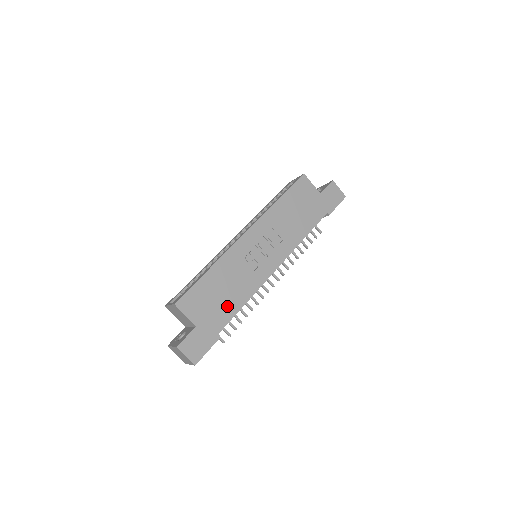
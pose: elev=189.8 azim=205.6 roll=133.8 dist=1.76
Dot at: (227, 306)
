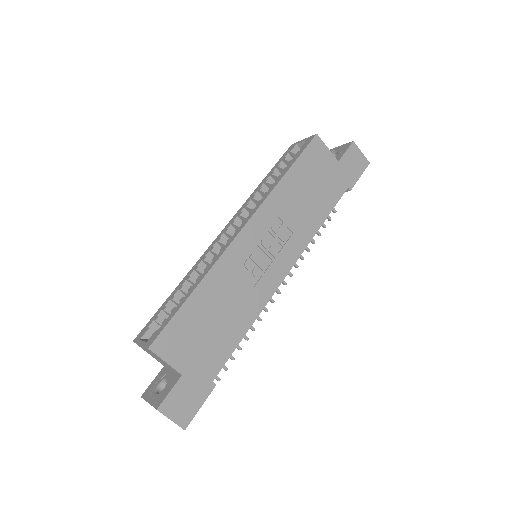
Dot at: (224, 338)
